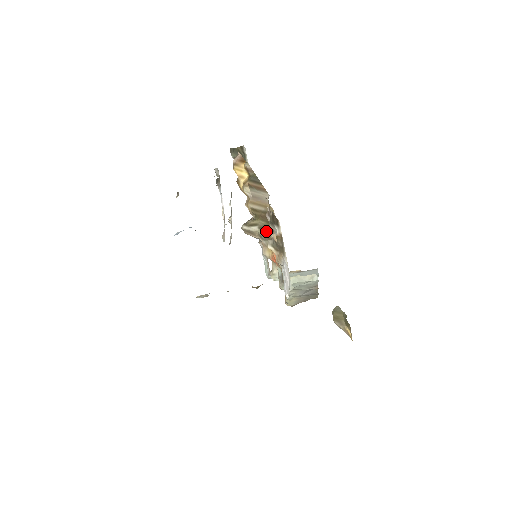
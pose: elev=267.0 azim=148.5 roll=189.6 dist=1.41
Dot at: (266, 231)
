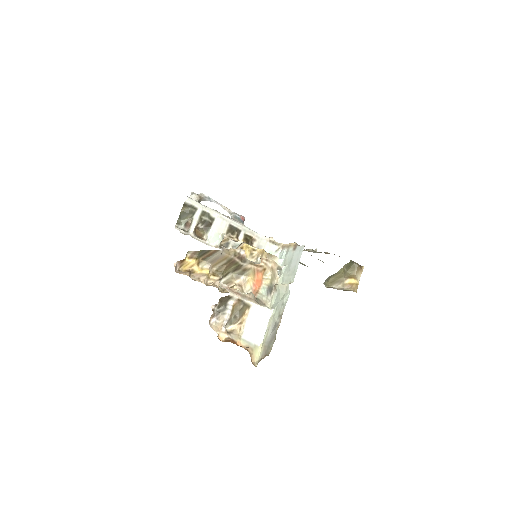
Dot at: (239, 269)
